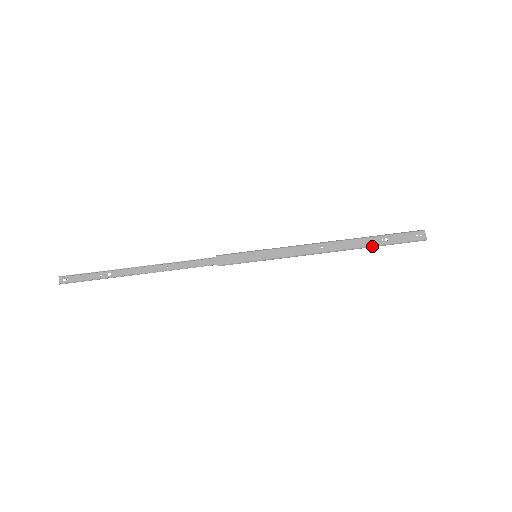
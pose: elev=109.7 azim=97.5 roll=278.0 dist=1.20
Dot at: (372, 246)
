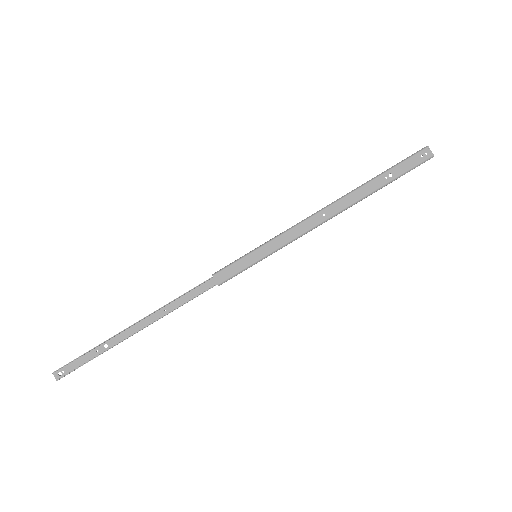
Dot at: (378, 189)
